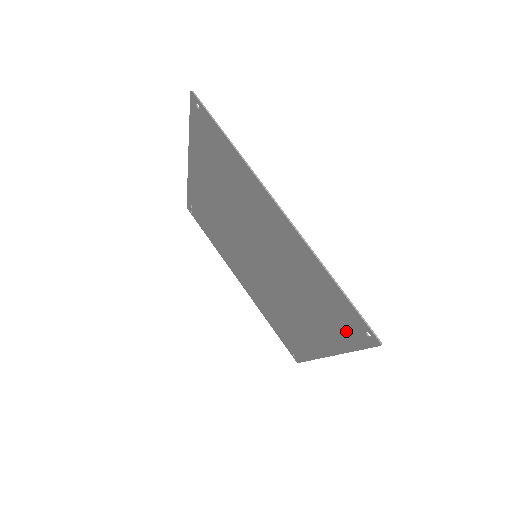
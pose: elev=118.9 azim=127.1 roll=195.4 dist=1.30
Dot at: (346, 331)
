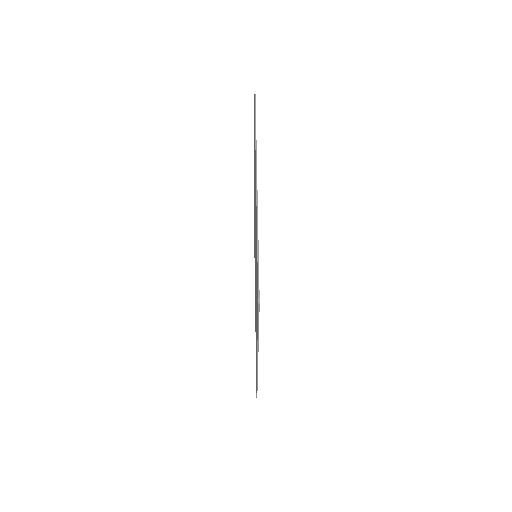
Dot at: (257, 305)
